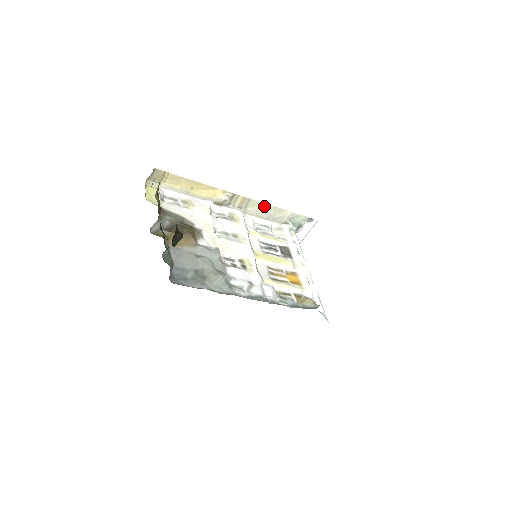
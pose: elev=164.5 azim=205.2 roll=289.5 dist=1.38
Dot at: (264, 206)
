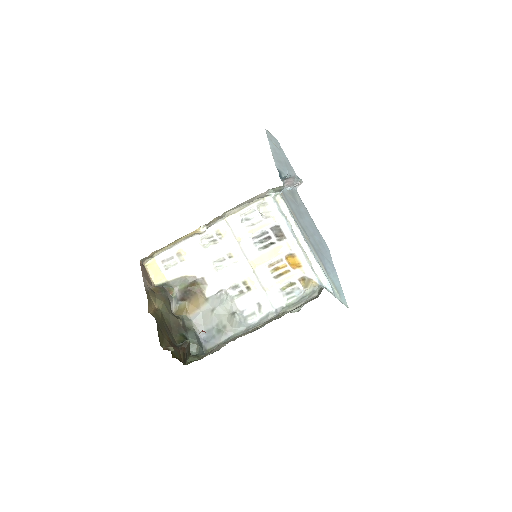
Dot at: (238, 205)
